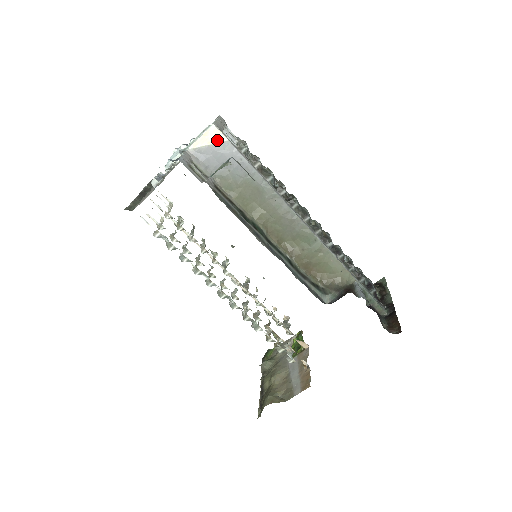
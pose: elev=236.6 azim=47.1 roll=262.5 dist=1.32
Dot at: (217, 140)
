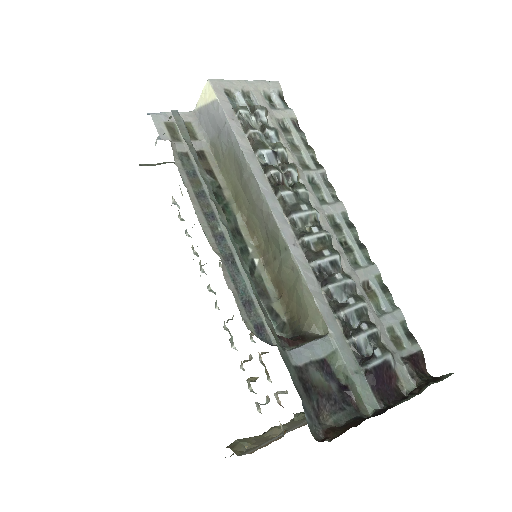
Dot at: (211, 98)
